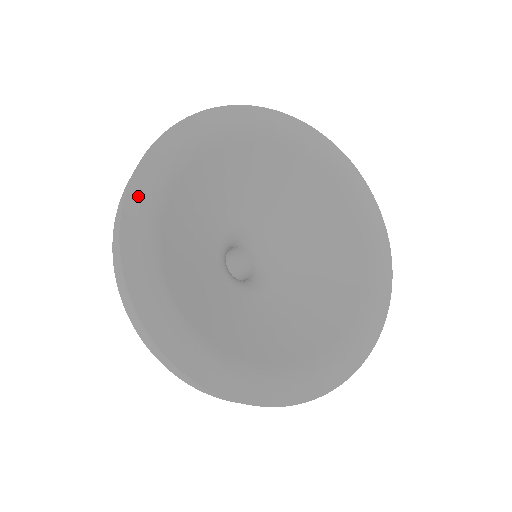
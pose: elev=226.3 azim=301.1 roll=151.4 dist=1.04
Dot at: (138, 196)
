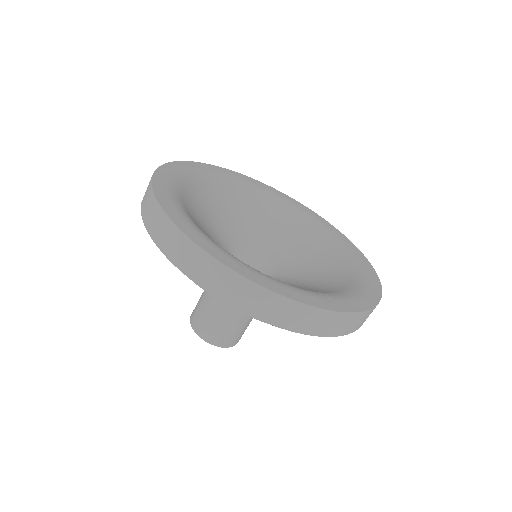
Dot at: (161, 184)
